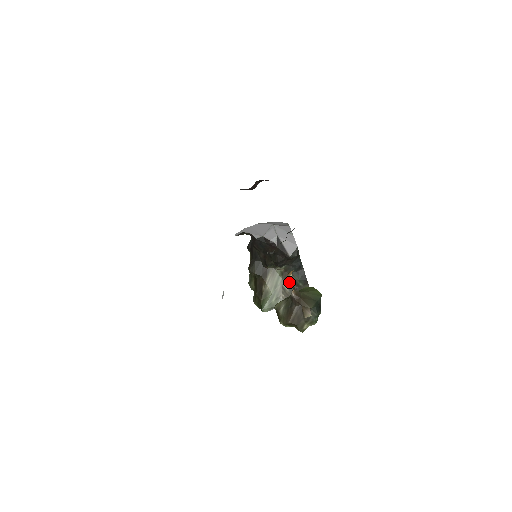
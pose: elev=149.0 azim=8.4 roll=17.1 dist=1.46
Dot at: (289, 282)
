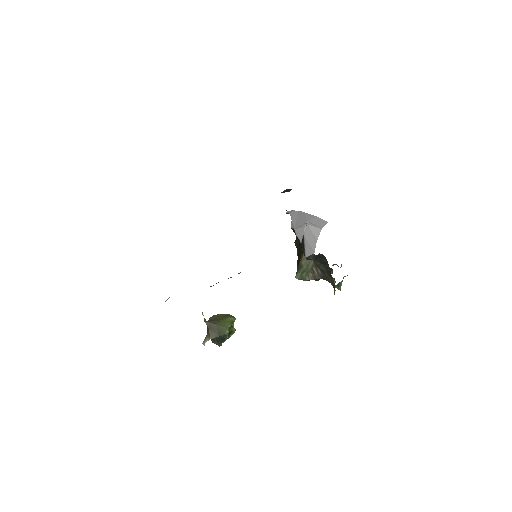
Dot at: (319, 268)
